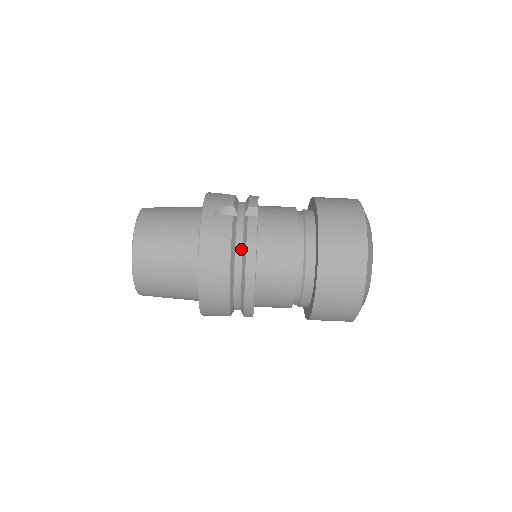
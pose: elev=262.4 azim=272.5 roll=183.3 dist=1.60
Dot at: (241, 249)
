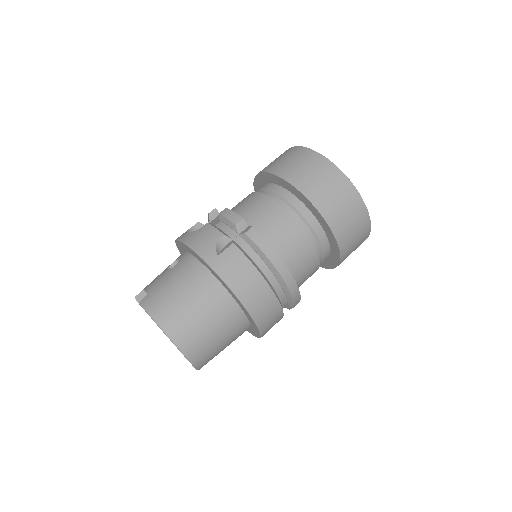
Dot at: (263, 264)
